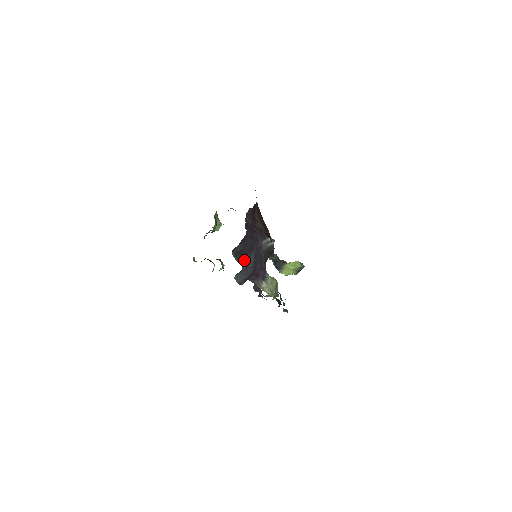
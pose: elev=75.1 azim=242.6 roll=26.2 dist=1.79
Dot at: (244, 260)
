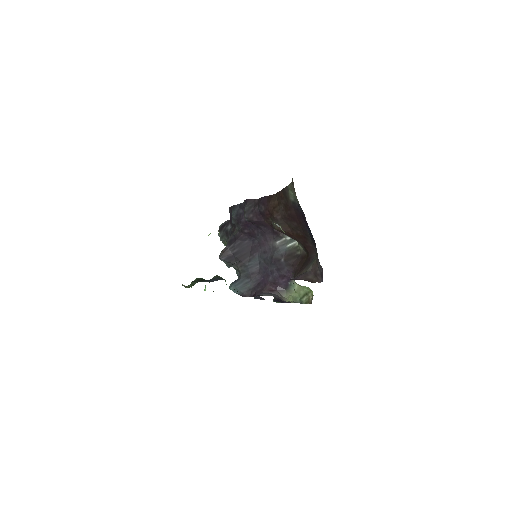
Dot at: (243, 265)
